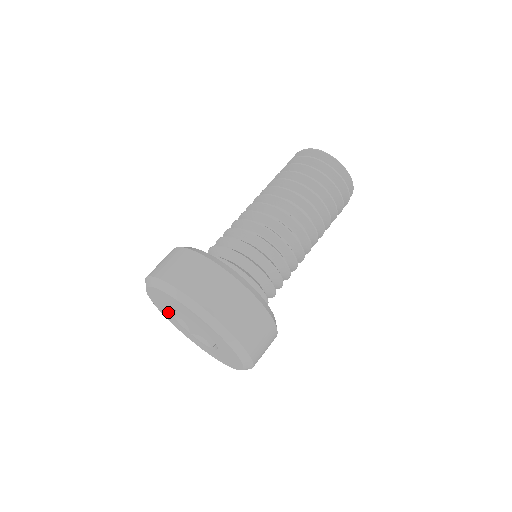
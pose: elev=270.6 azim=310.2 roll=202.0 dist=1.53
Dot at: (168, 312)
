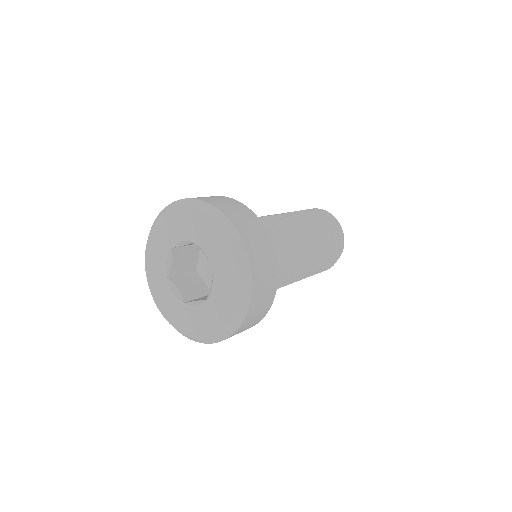
Dot at: (163, 278)
